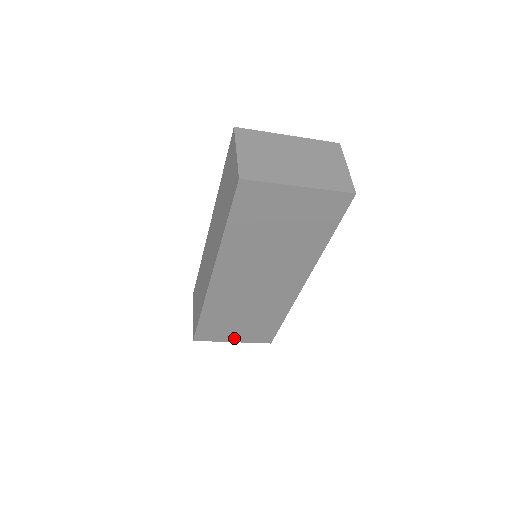
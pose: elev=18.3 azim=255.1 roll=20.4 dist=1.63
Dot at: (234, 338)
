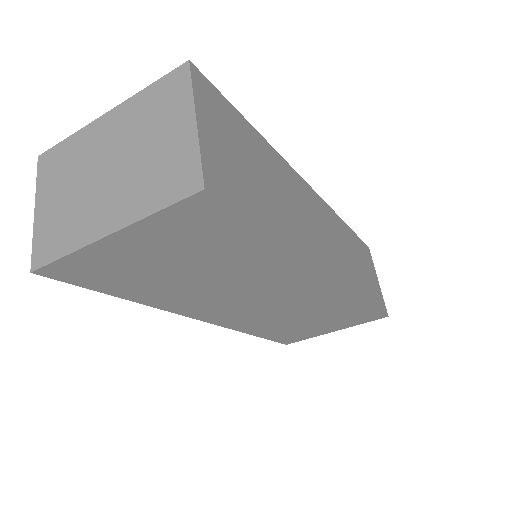
Dot at: (330, 329)
